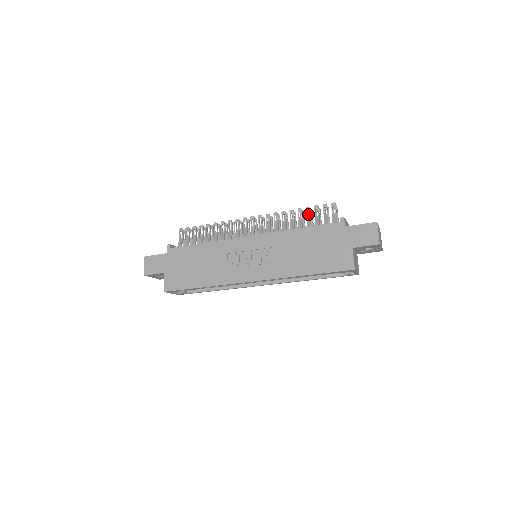
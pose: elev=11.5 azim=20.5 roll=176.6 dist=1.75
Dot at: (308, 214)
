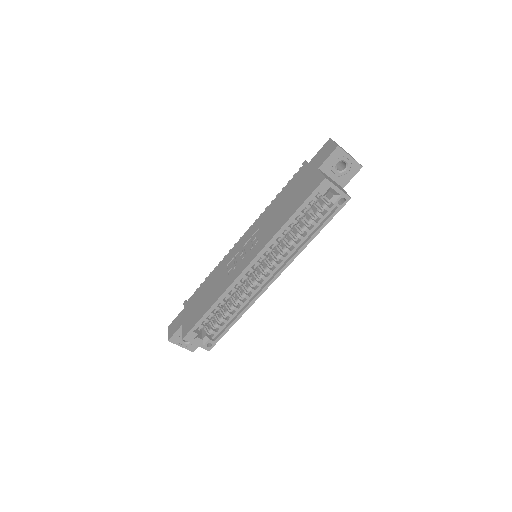
Dot at: occluded
